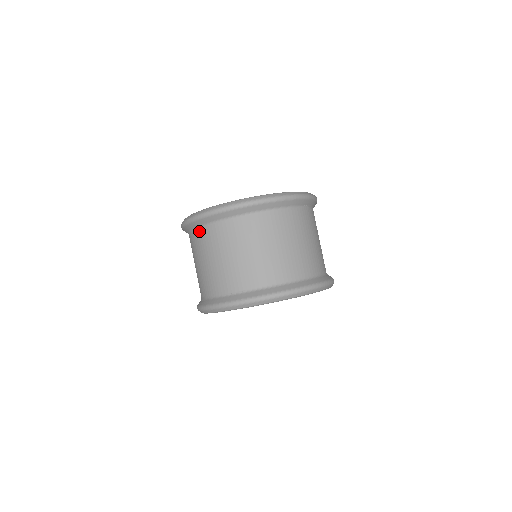
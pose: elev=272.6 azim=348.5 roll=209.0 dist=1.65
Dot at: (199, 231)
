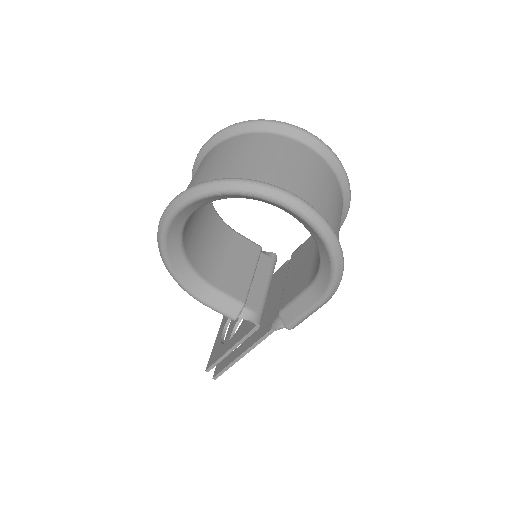
Dot at: (209, 153)
